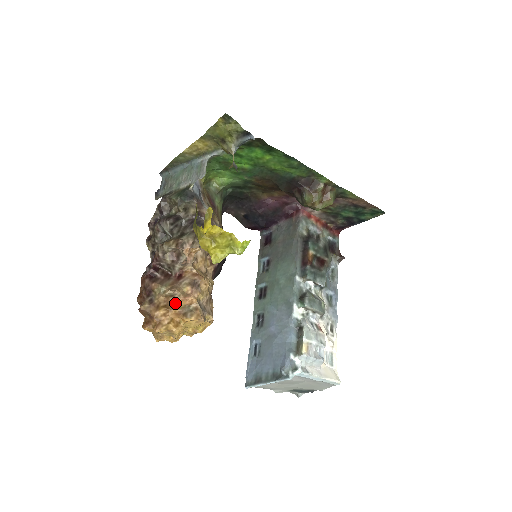
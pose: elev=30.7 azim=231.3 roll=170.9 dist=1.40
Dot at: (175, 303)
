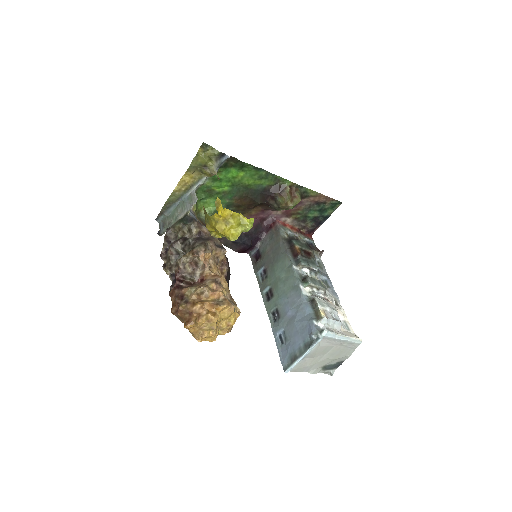
Dot at: (206, 299)
